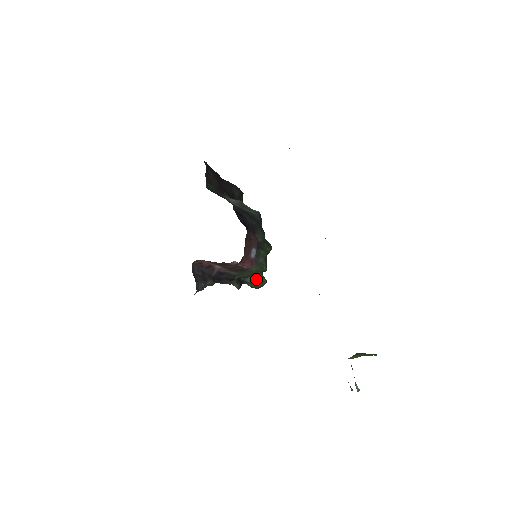
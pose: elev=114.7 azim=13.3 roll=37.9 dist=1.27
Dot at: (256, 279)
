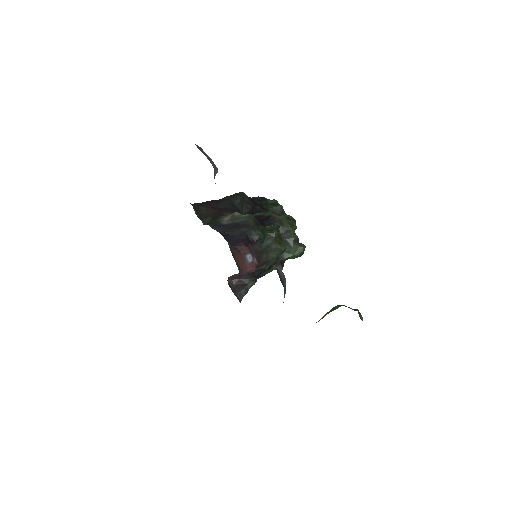
Dot at: (293, 251)
